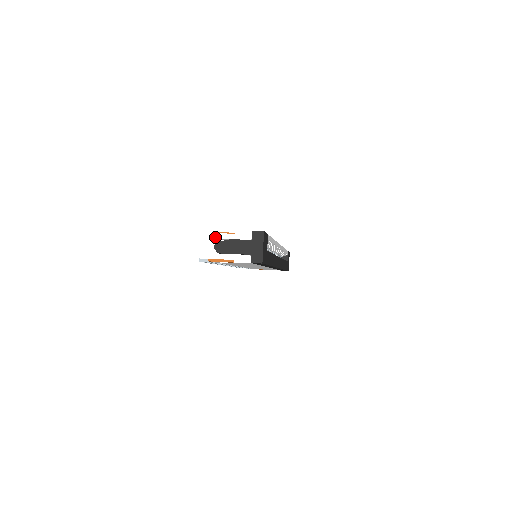
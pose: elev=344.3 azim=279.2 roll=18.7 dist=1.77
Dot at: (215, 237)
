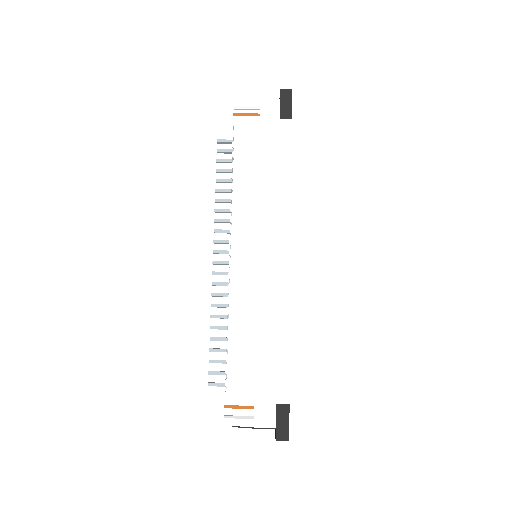
Dot at: (231, 425)
